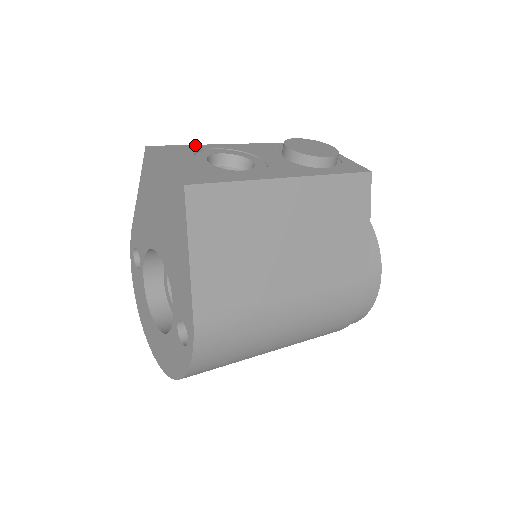
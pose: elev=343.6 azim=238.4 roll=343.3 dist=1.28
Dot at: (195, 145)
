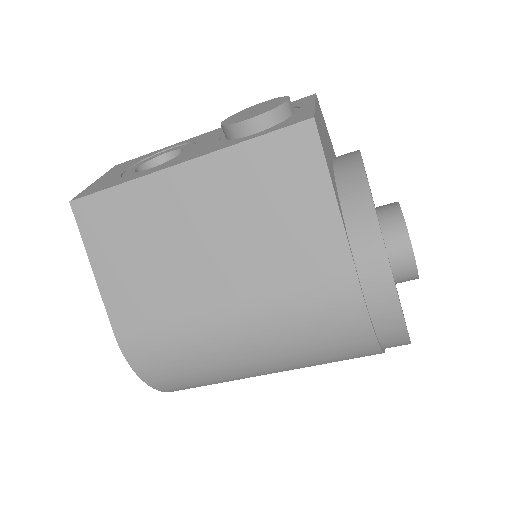
Dot at: (158, 150)
